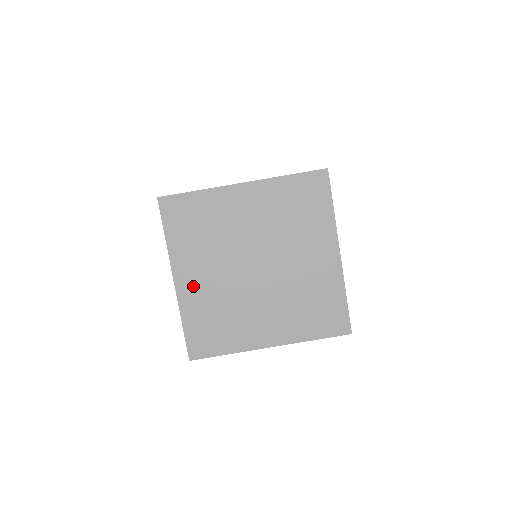
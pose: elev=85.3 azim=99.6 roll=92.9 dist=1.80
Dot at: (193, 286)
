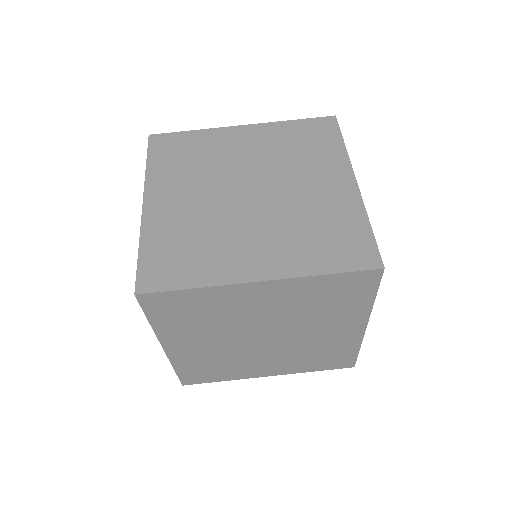
Dot at: (187, 350)
